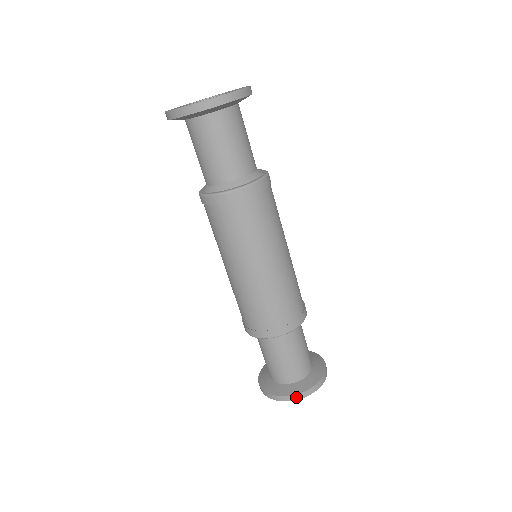
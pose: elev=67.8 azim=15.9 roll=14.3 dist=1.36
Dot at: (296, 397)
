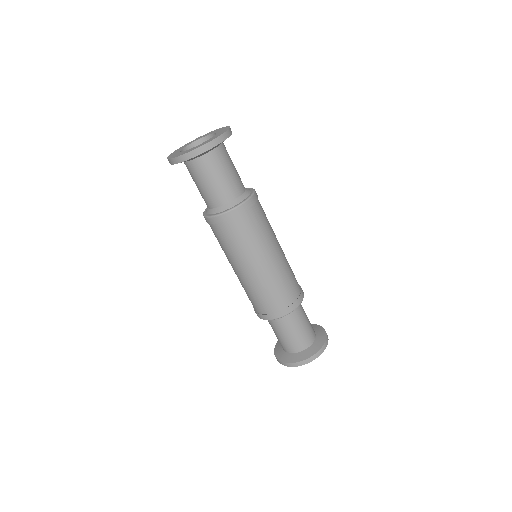
Dot at: (281, 362)
